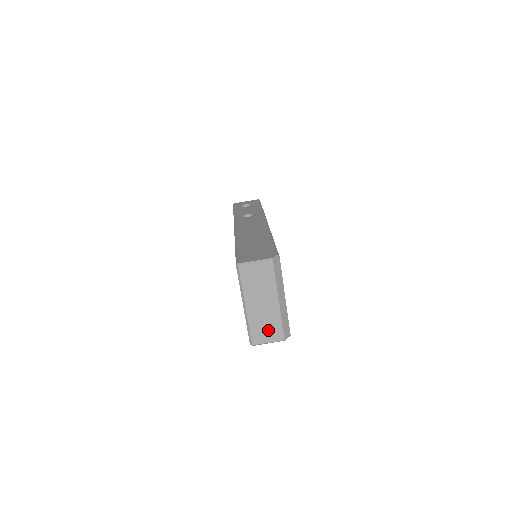
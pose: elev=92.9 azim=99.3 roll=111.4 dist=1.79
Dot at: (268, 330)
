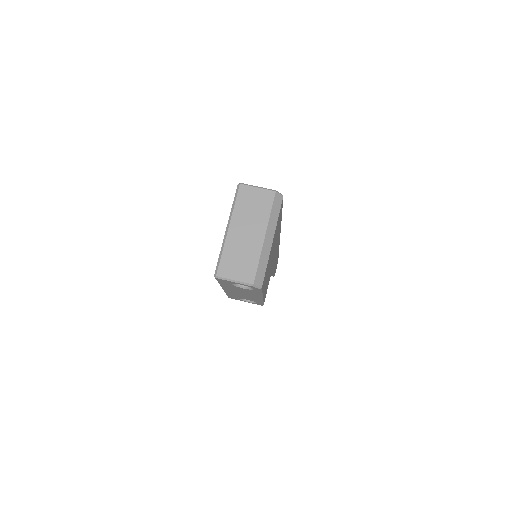
Dot at: (240, 265)
